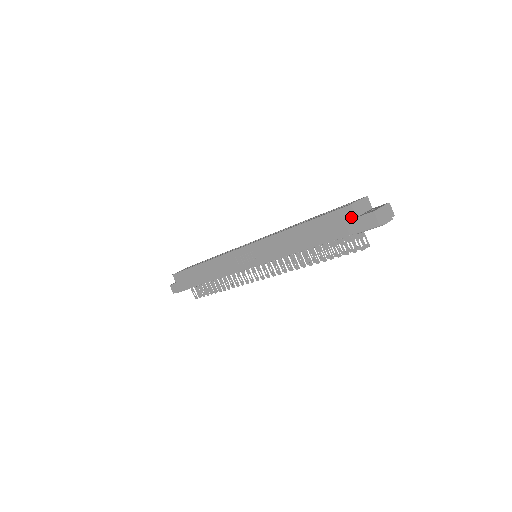
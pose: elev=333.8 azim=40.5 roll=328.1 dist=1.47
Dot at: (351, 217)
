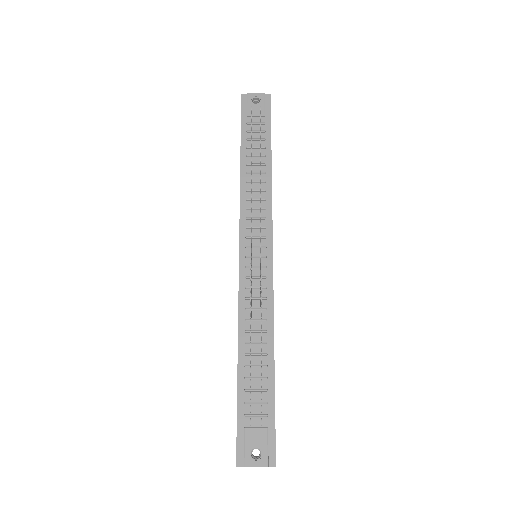
Dot at: occluded
